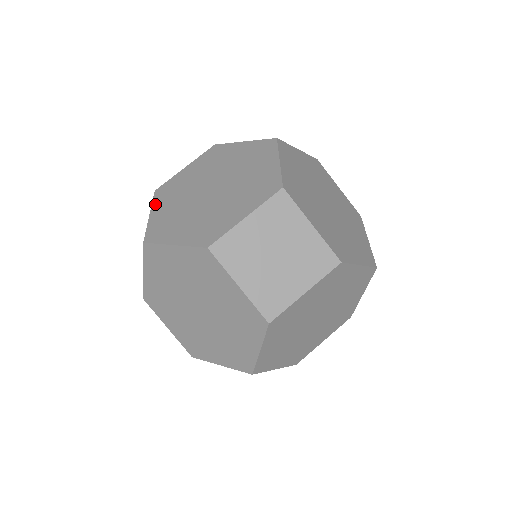
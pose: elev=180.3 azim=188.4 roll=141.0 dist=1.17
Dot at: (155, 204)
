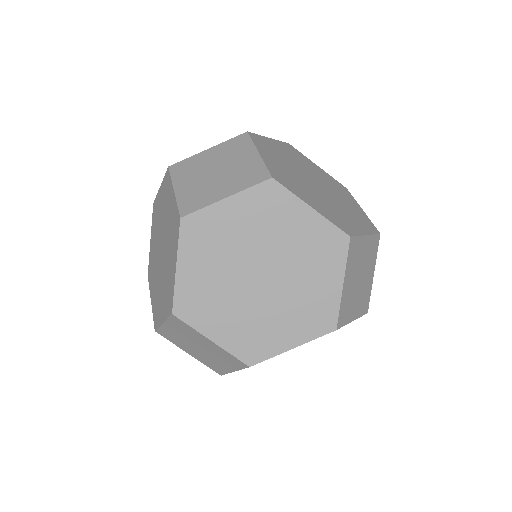
Dot at: occluded
